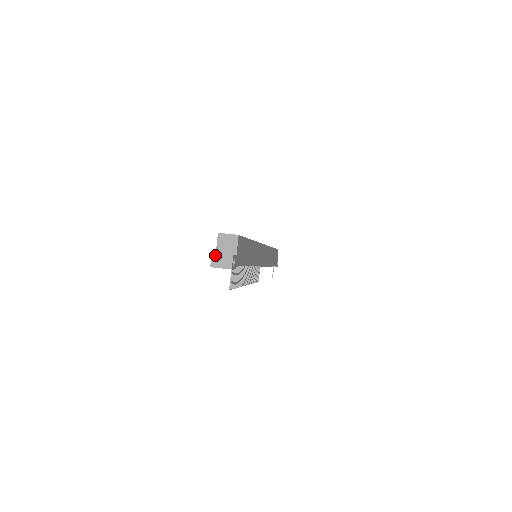
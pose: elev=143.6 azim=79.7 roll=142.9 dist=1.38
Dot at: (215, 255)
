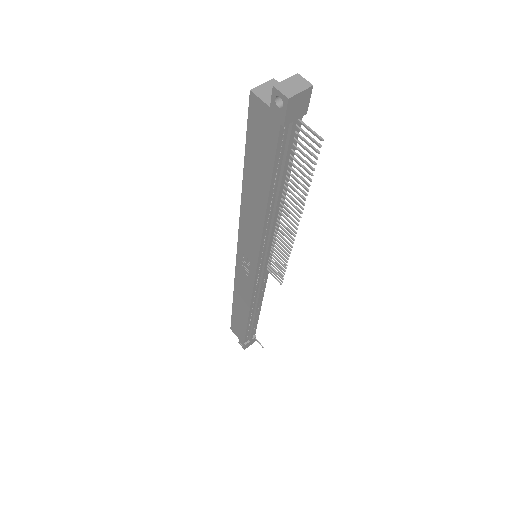
Dot at: (279, 85)
